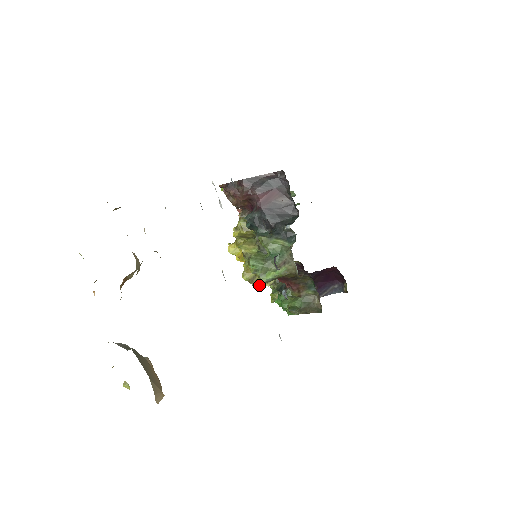
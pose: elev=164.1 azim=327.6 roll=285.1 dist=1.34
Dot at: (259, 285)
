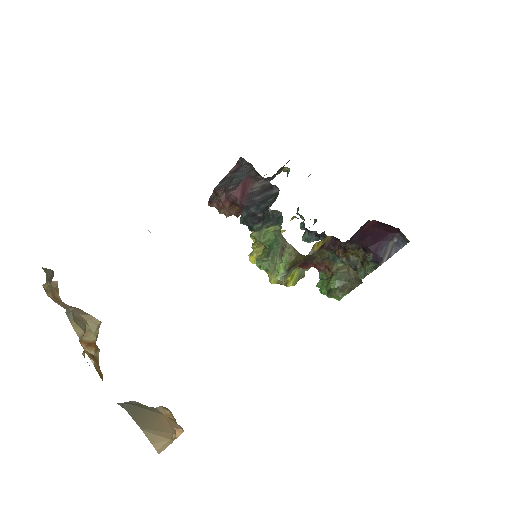
Dot at: (292, 282)
